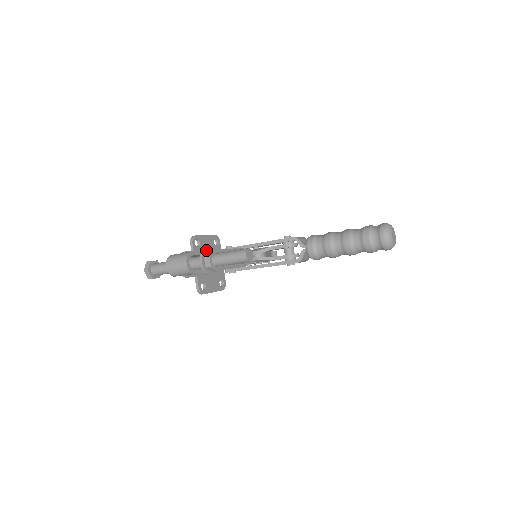
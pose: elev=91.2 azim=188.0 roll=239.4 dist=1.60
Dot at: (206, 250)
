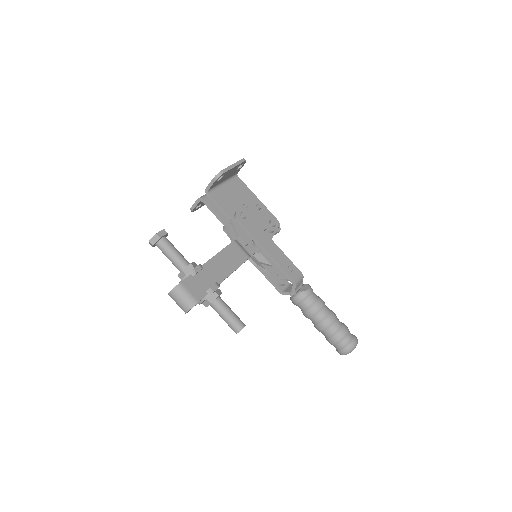
Dot at: (212, 293)
